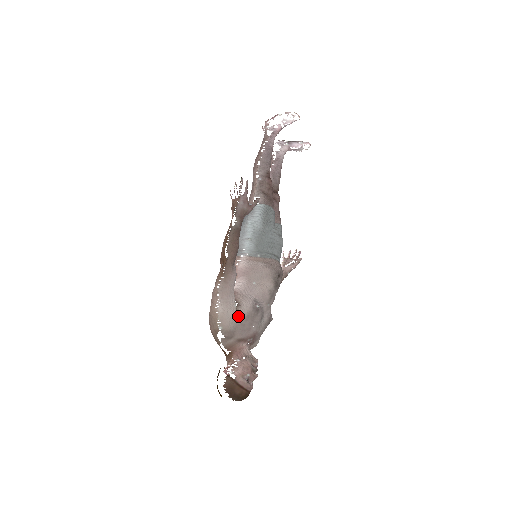
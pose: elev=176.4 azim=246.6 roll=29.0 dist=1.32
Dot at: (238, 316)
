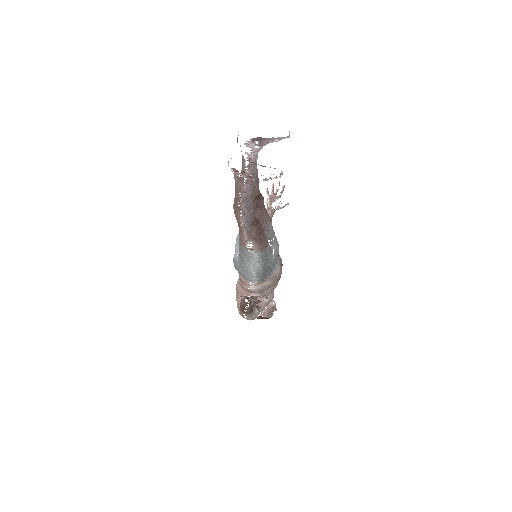
Dot at: occluded
